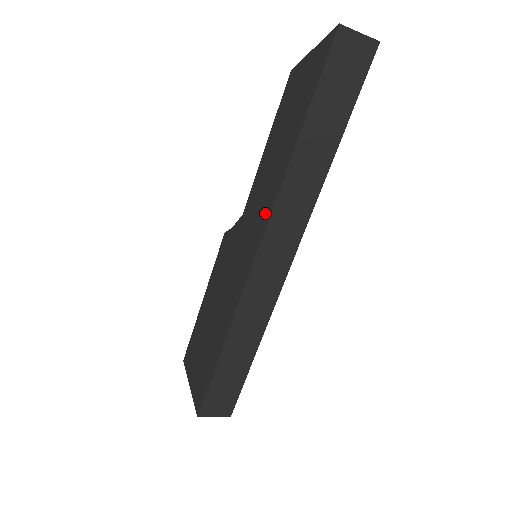
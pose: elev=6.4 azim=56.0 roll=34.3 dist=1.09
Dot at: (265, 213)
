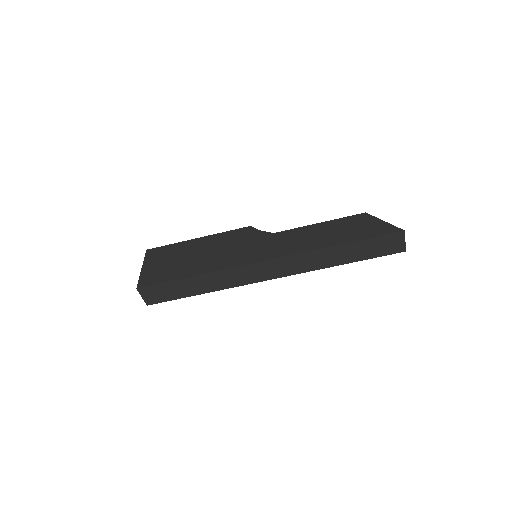
Dot at: (290, 250)
